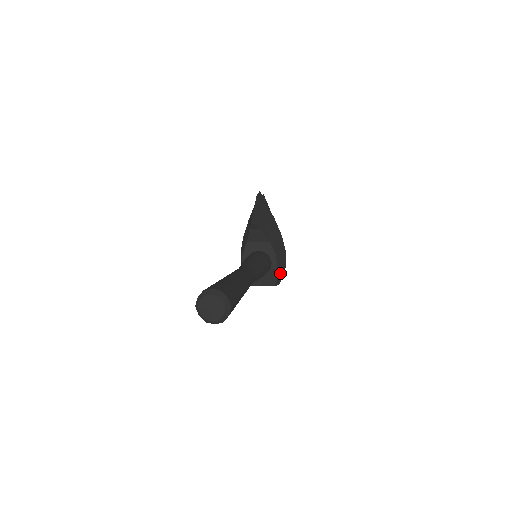
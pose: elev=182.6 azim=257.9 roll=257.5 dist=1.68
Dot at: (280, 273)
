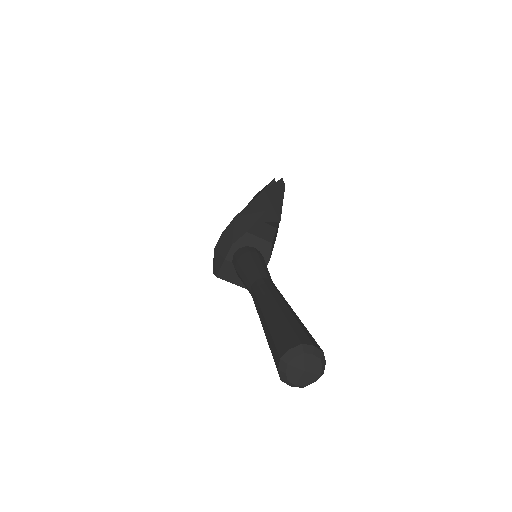
Dot at: occluded
